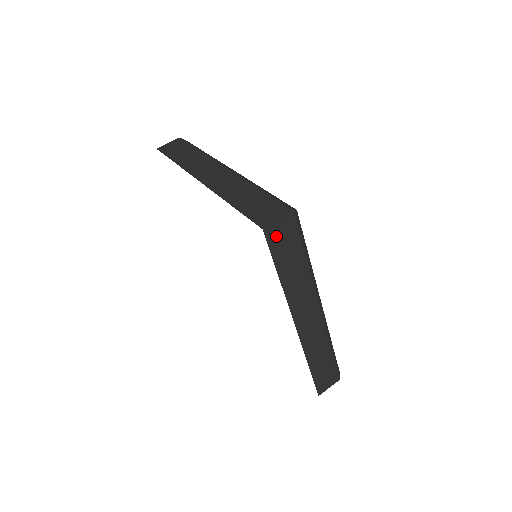
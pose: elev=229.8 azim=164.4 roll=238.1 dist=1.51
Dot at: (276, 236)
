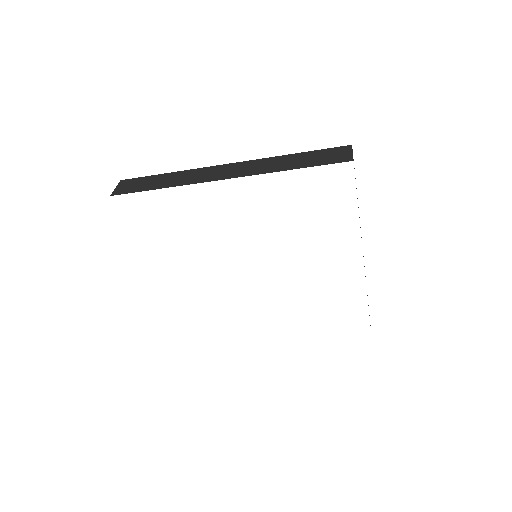
Dot at: occluded
